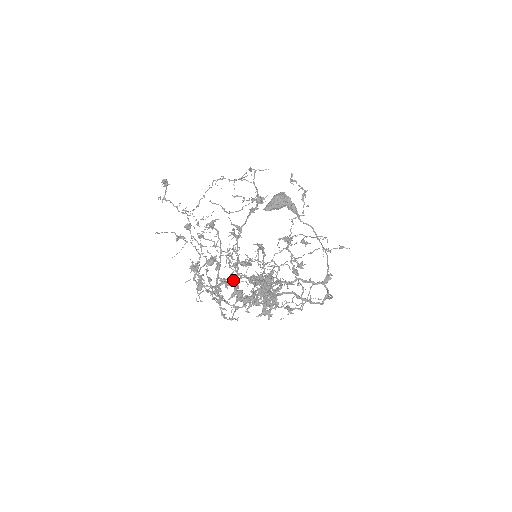
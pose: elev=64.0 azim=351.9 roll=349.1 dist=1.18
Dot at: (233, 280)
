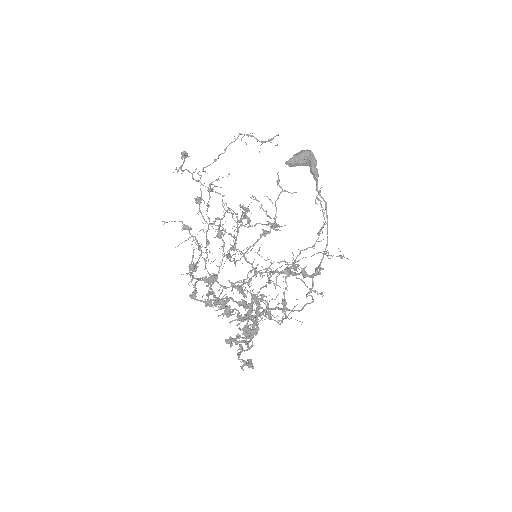
Dot at: (224, 304)
